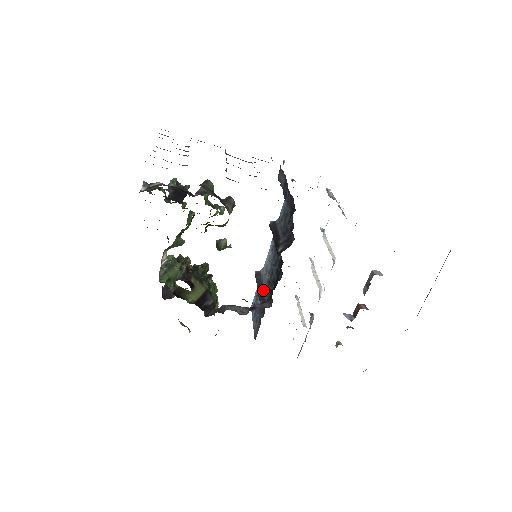
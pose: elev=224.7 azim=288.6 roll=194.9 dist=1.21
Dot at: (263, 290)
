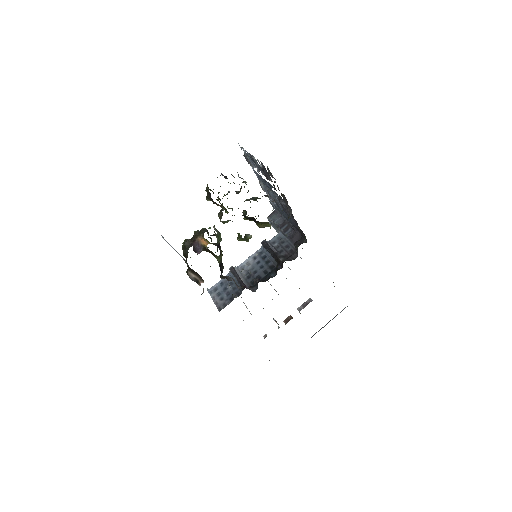
Dot at: (259, 279)
